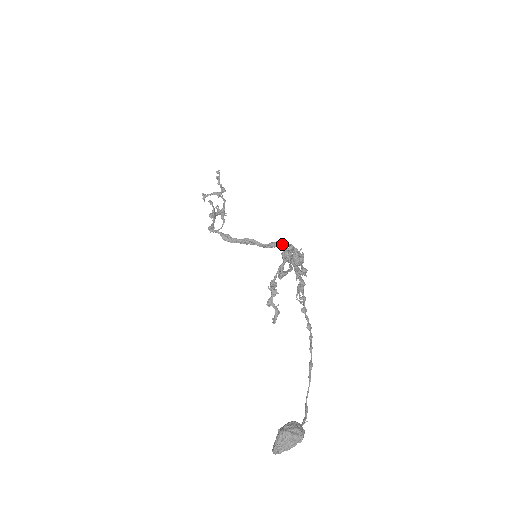
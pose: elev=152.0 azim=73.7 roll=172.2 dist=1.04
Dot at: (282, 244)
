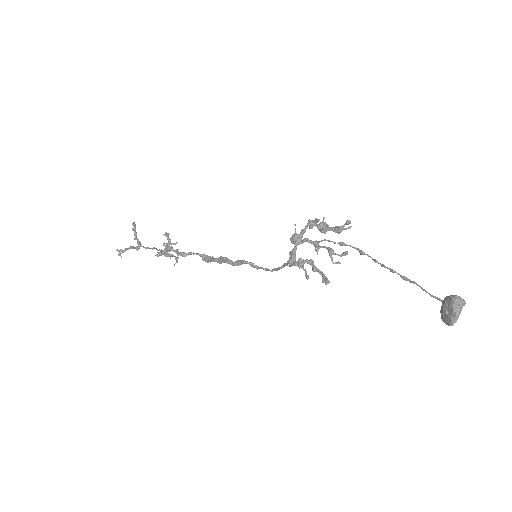
Dot at: (246, 261)
